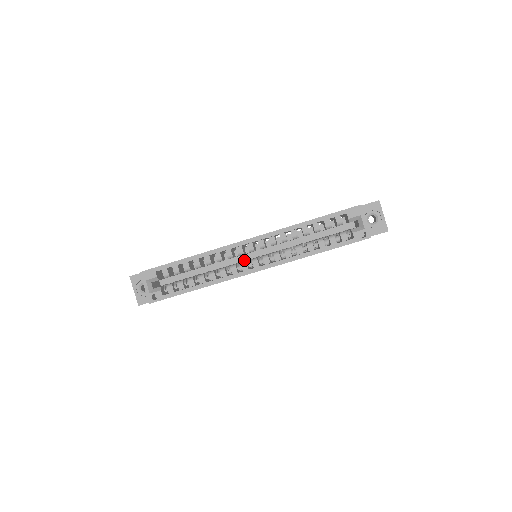
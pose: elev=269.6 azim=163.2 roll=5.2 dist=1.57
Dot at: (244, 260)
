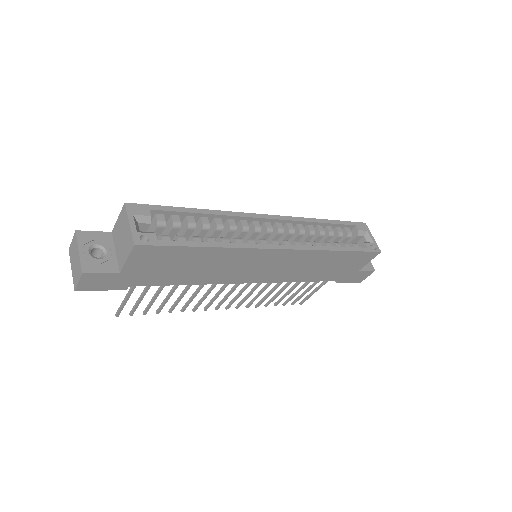
Dot at: occluded
